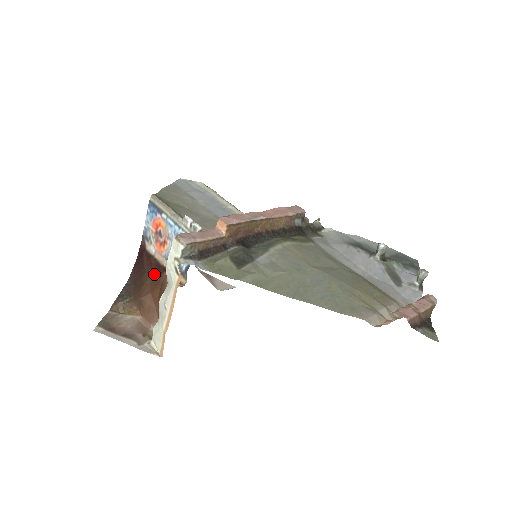
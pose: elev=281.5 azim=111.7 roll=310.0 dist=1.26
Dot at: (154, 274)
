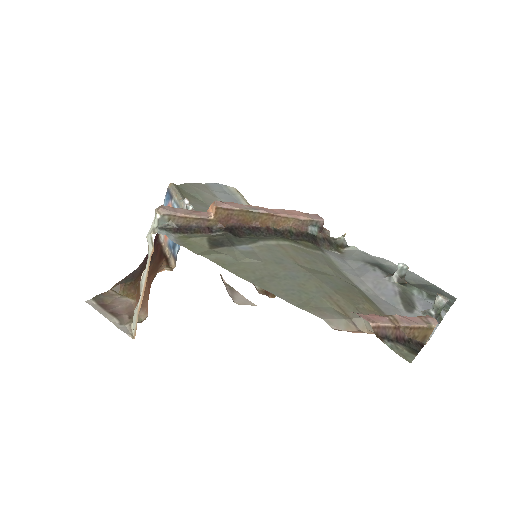
Dot at: (157, 260)
